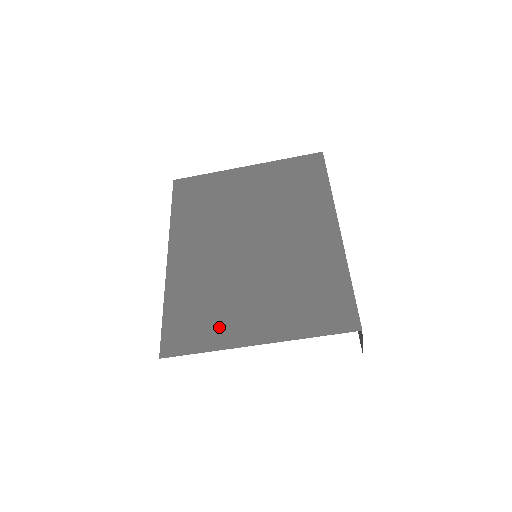
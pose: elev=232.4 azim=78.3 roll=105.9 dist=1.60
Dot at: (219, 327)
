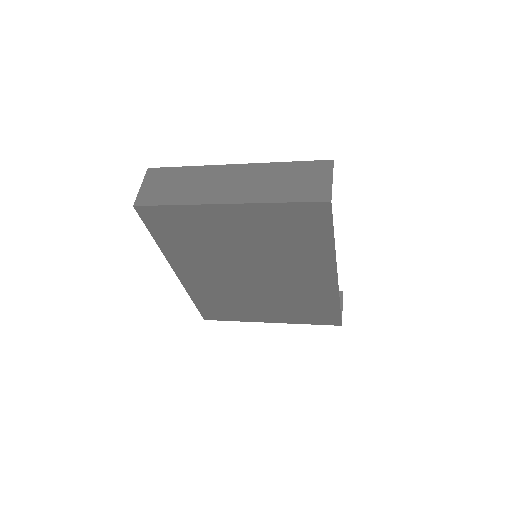
Dot at: (241, 314)
